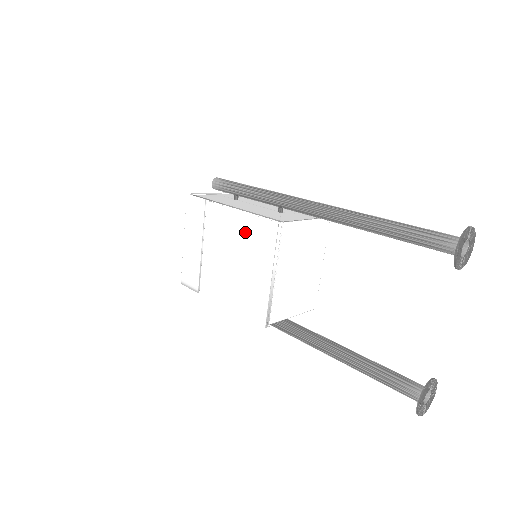
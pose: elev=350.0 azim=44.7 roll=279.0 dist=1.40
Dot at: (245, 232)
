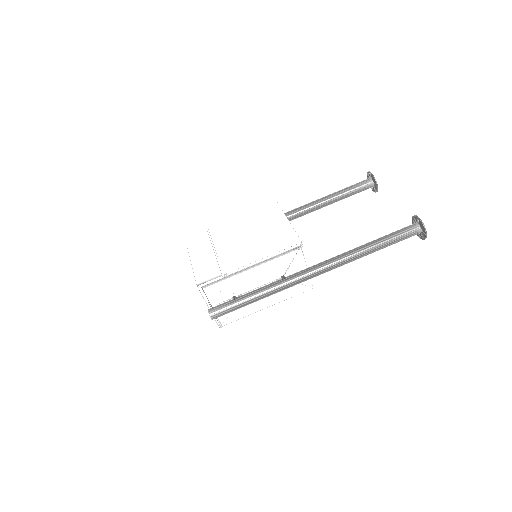
Dot at: (253, 219)
